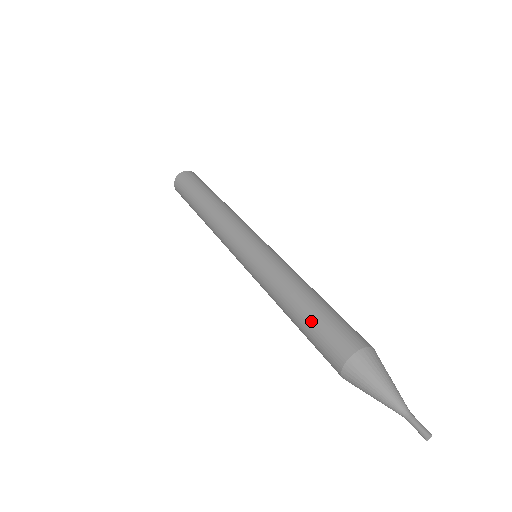
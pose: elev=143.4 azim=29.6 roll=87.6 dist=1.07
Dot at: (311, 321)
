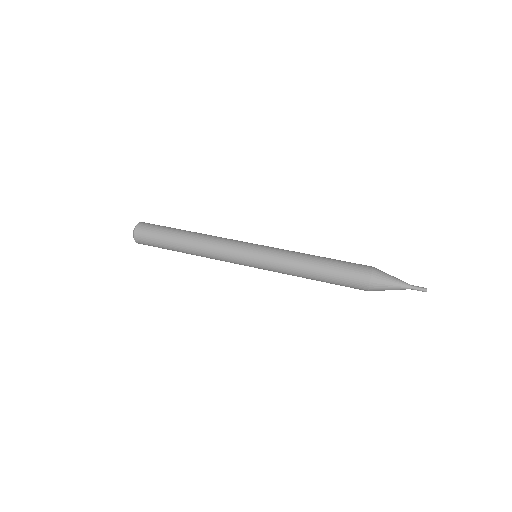
Dot at: (333, 282)
